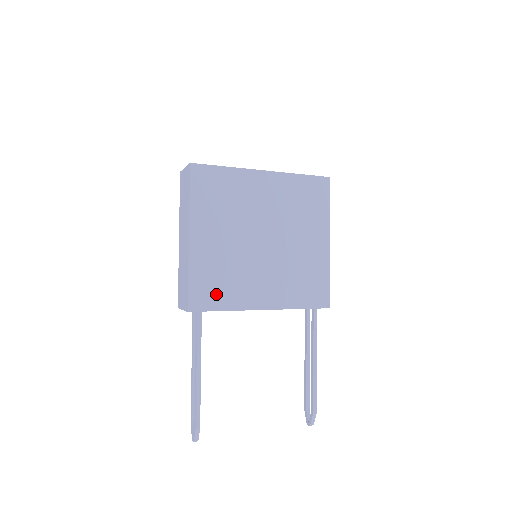
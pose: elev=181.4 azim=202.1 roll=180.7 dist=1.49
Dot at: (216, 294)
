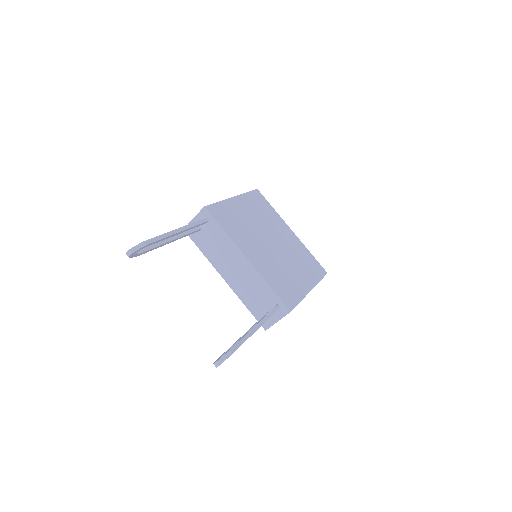
Dot at: (227, 222)
